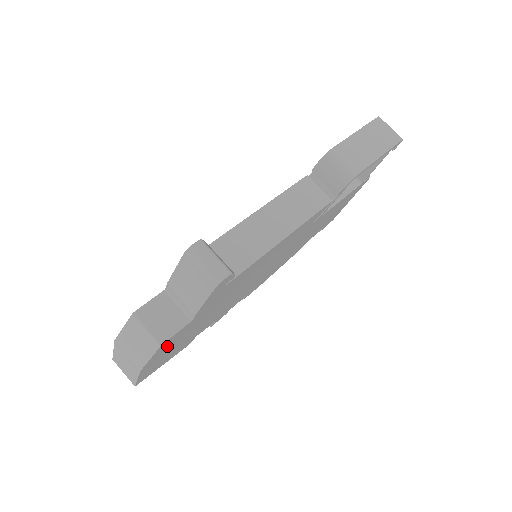
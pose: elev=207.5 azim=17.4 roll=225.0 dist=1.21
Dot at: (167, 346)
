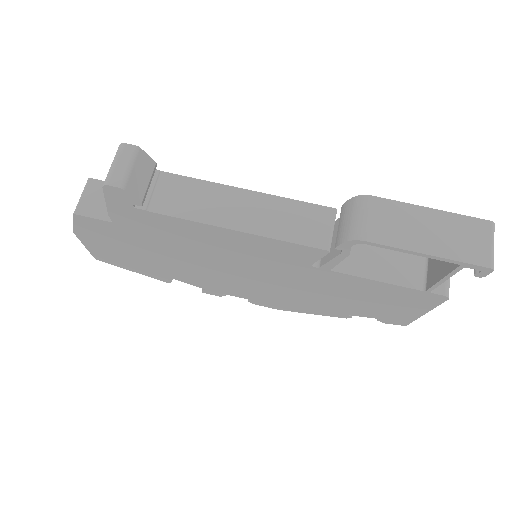
Dot at: (97, 231)
